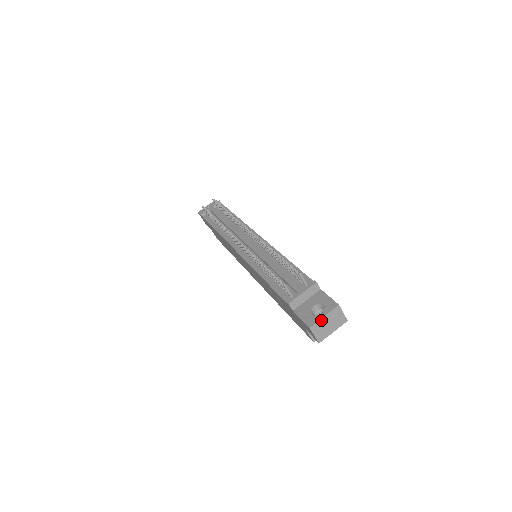
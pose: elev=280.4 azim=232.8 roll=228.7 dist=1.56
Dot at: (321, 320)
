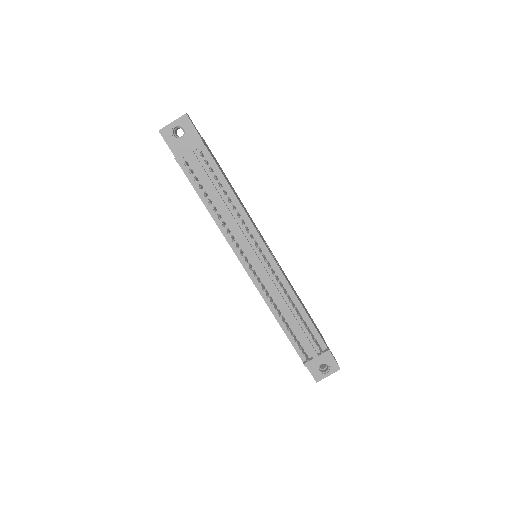
Dot at: (325, 377)
